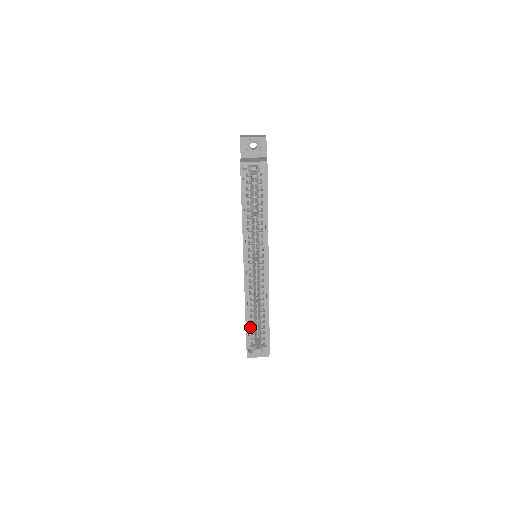
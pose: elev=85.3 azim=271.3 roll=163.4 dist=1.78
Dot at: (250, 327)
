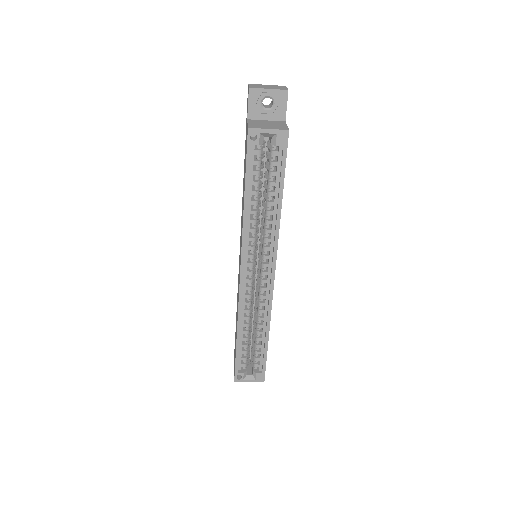
Dot at: (241, 348)
